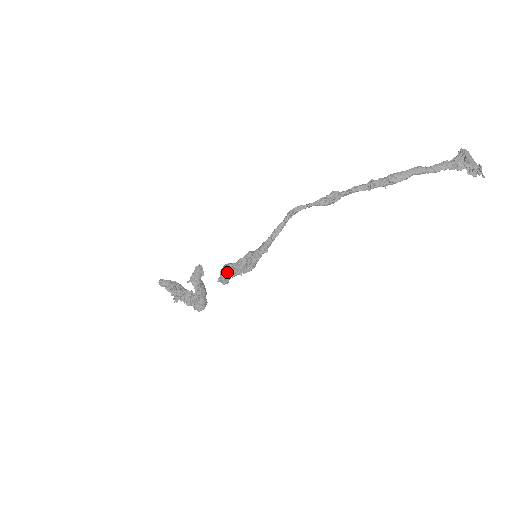
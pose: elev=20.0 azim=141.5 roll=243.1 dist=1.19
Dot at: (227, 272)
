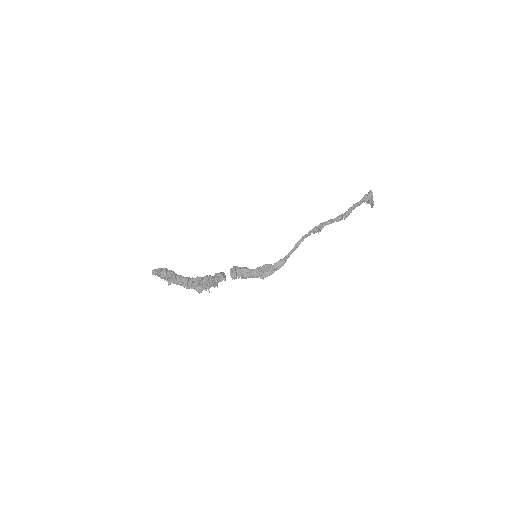
Dot at: (248, 277)
